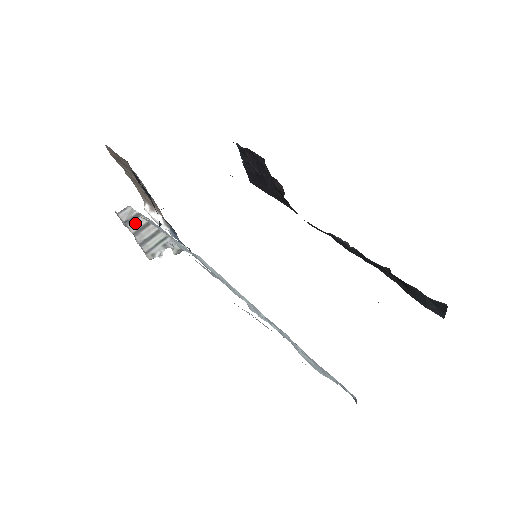
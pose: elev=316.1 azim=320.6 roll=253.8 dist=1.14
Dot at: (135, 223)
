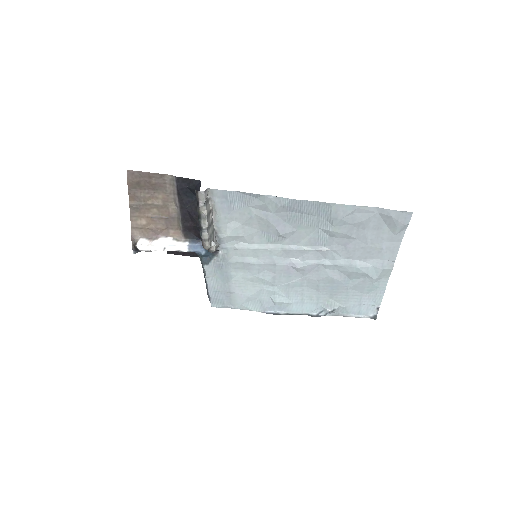
Dot at: (207, 207)
